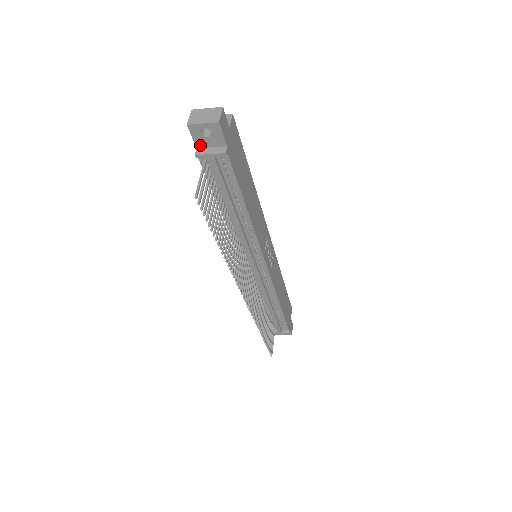
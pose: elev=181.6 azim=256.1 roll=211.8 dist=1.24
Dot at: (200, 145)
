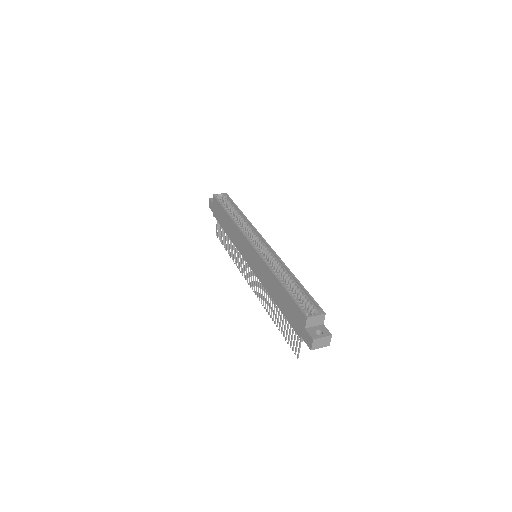
Dot at: occluded
